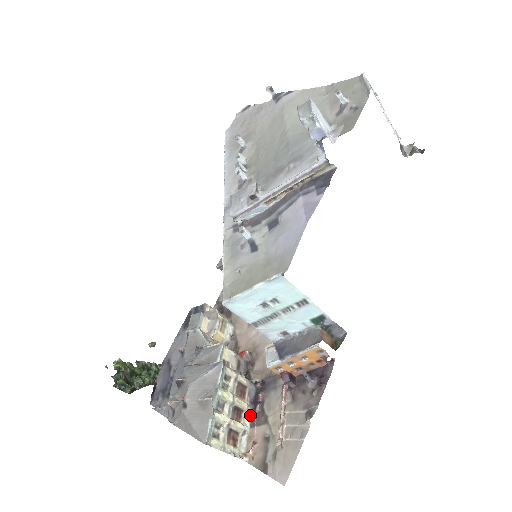
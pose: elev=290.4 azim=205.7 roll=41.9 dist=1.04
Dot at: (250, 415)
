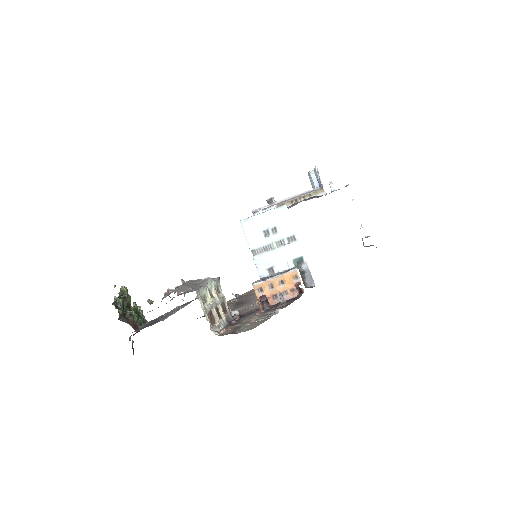
Dot at: (225, 324)
